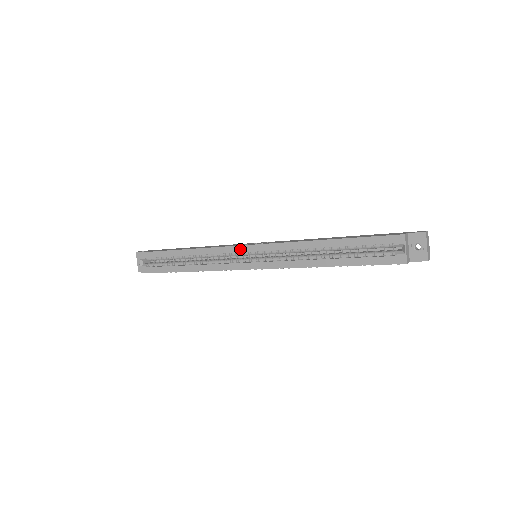
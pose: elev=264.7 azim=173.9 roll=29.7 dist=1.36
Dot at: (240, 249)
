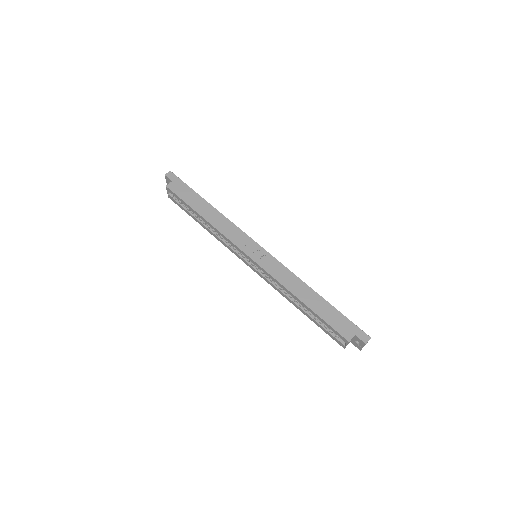
Dot at: (243, 253)
